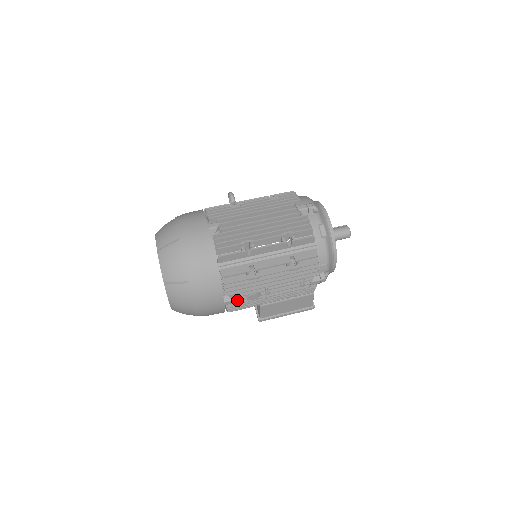
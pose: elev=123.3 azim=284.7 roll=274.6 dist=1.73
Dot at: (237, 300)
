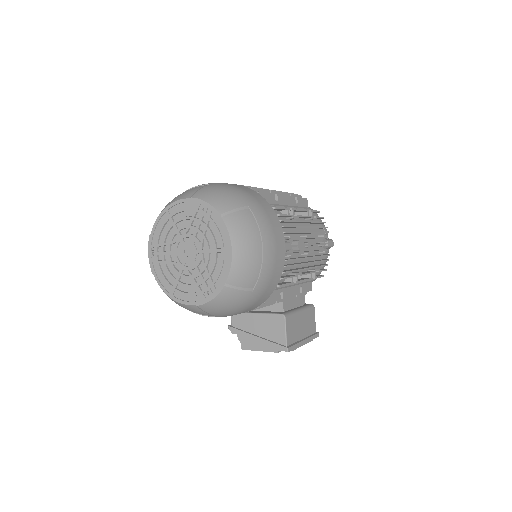
Dot at: (292, 245)
